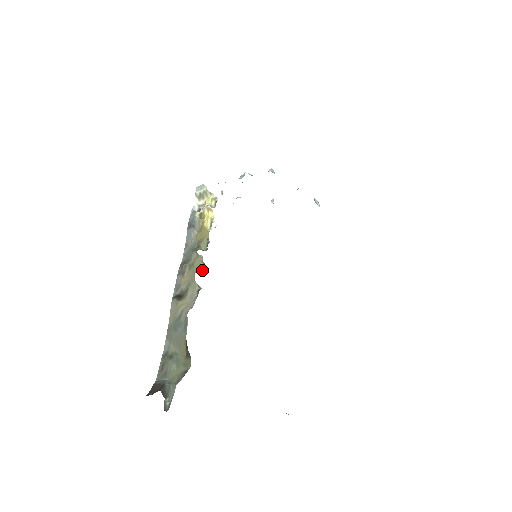
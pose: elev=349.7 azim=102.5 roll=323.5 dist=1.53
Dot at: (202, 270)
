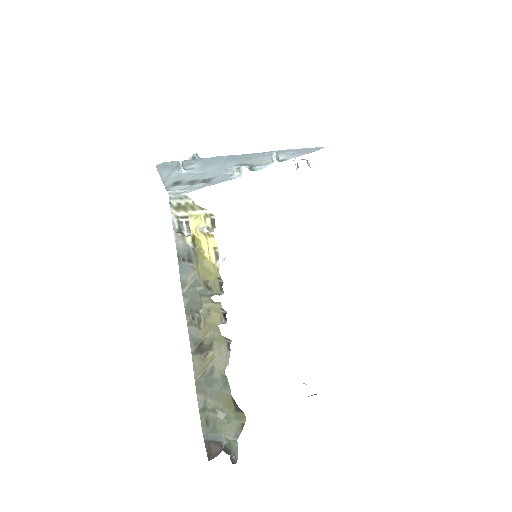
Dot at: (224, 318)
